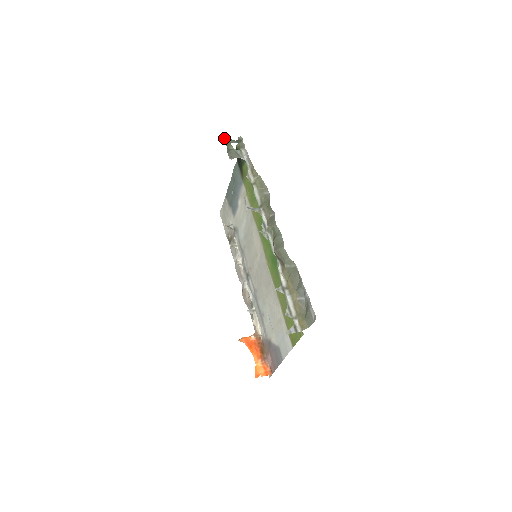
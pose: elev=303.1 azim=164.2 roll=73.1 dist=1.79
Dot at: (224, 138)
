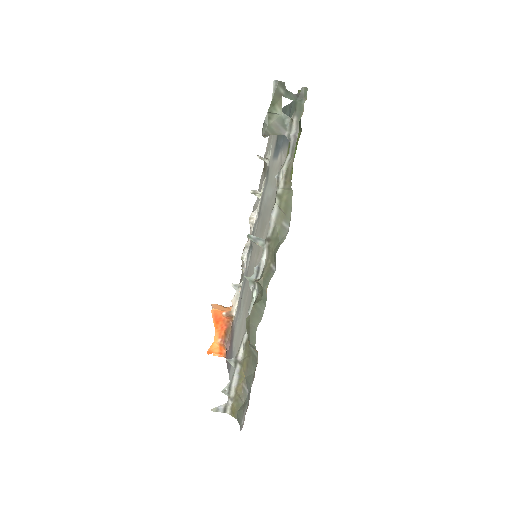
Dot at: (274, 85)
